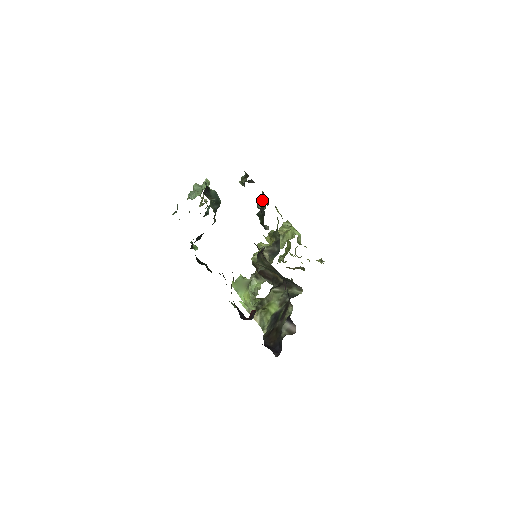
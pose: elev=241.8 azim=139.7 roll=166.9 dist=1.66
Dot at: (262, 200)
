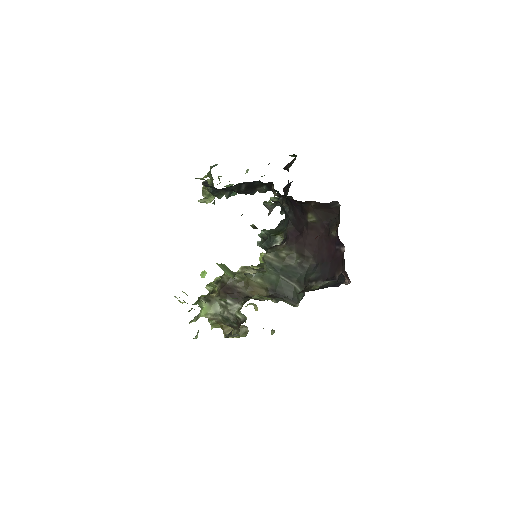
Dot at: occluded
